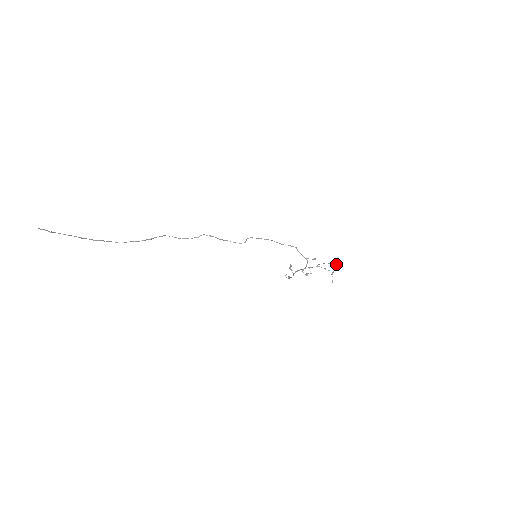
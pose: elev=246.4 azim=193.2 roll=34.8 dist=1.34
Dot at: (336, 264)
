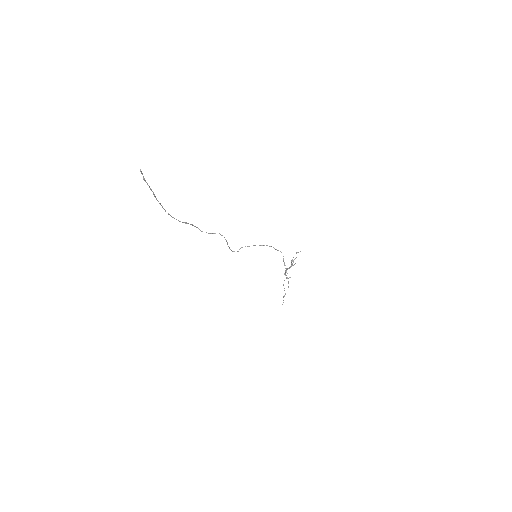
Dot at: occluded
